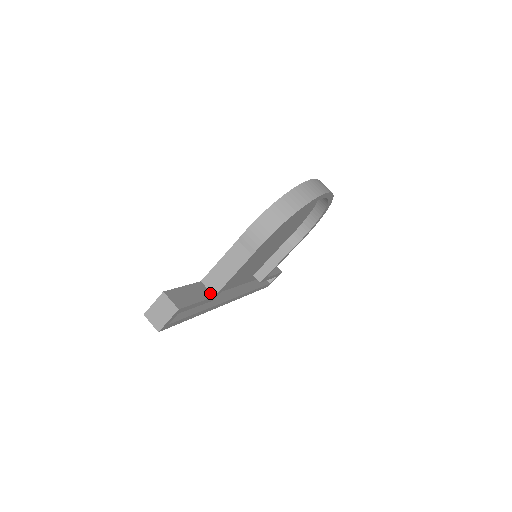
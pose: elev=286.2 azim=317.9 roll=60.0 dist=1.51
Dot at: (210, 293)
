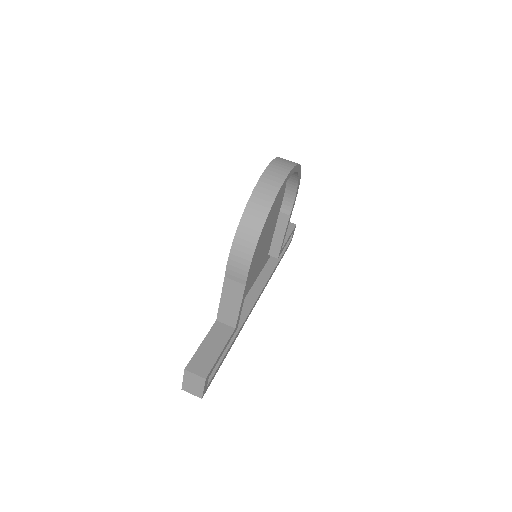
Dot at: (230, 328)
